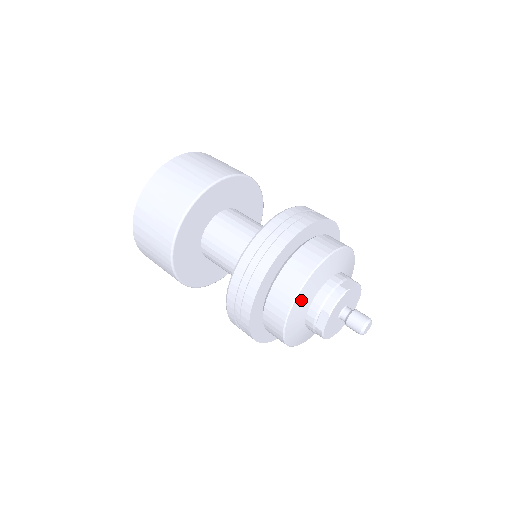
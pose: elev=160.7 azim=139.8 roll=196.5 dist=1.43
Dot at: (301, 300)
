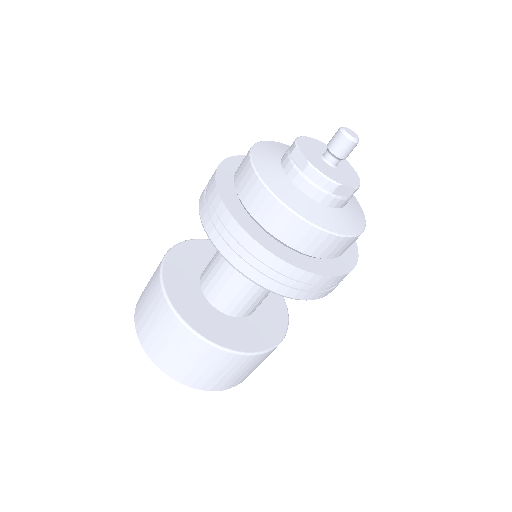
Dot at: (261, 161)
